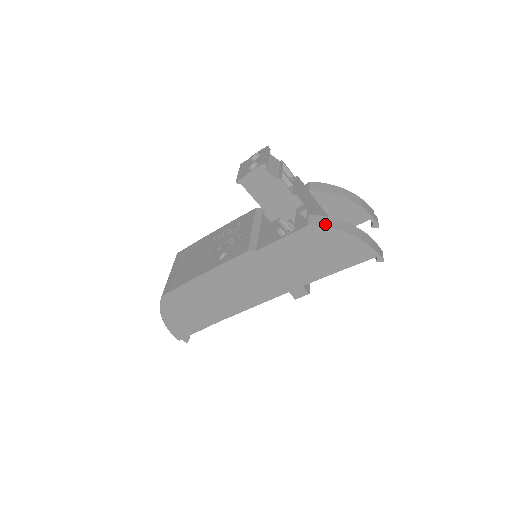
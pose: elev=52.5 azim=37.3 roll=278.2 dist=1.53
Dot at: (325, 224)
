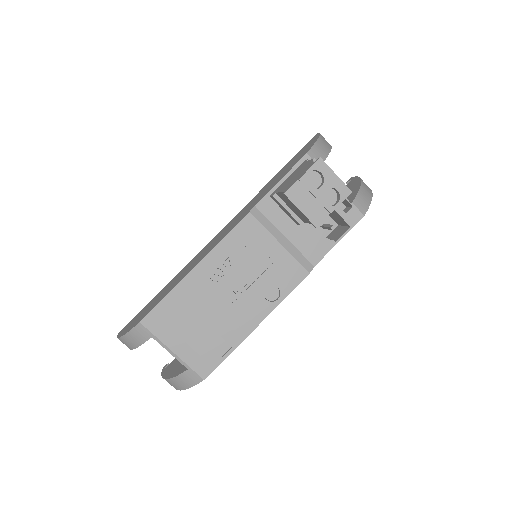
Dot at: (367, 203)
